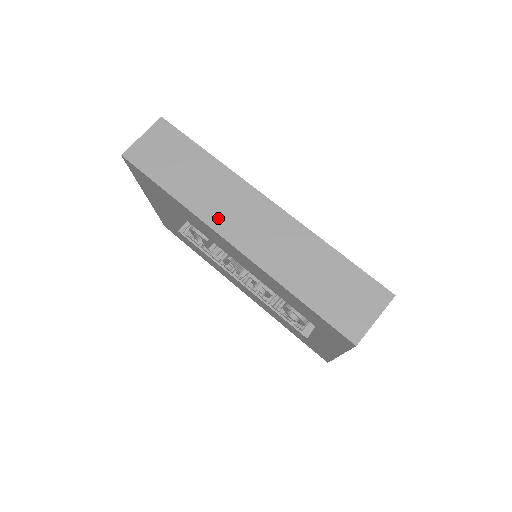
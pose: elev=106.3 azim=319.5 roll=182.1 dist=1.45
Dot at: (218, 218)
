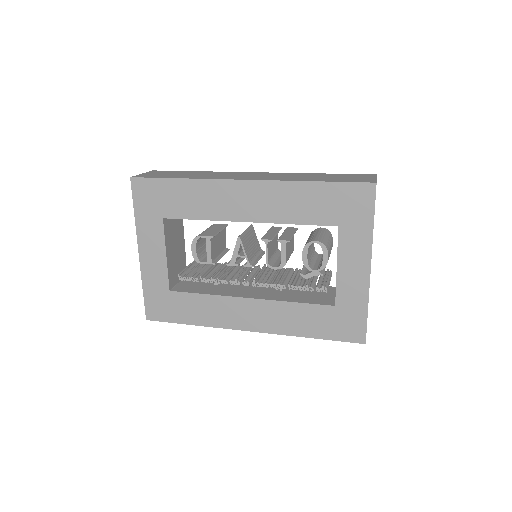
Dot at: (227, 178)
